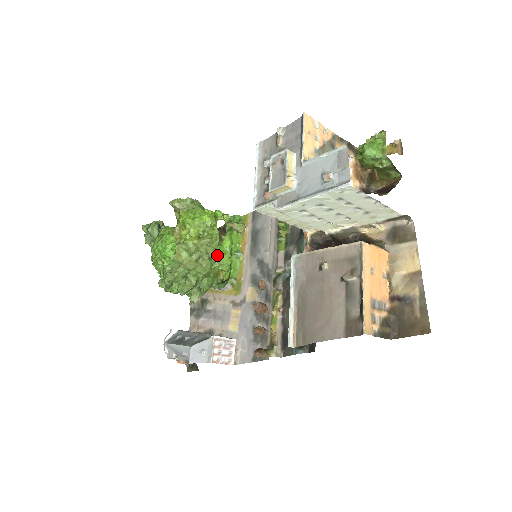
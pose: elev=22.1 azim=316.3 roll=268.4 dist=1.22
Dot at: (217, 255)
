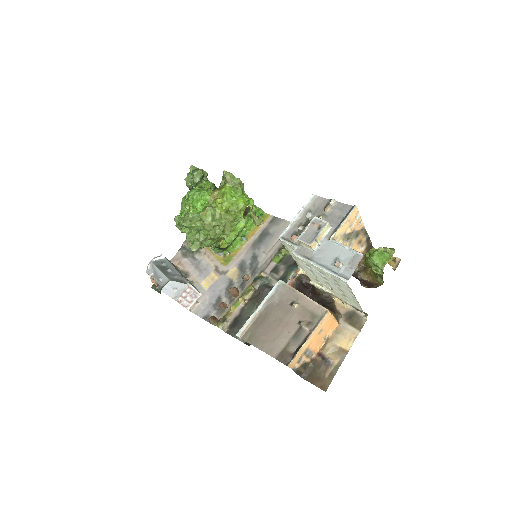
Dot at: (230, 232)
